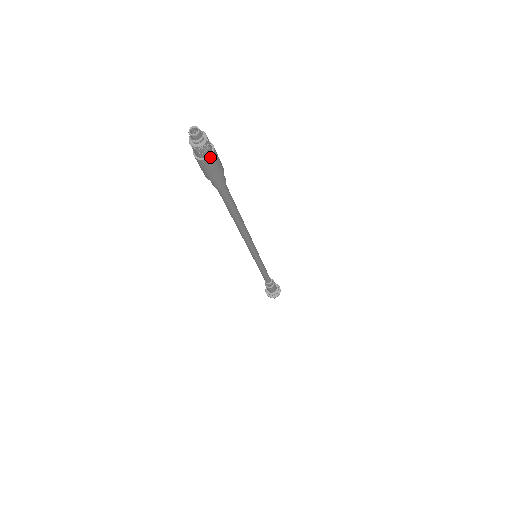
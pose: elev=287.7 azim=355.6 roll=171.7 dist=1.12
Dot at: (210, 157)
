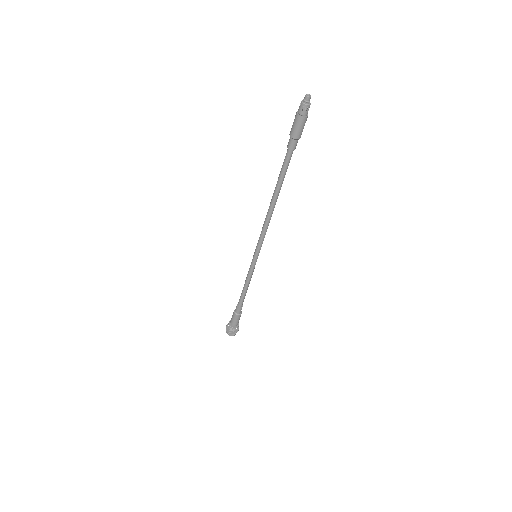
Dot at: (304, 117)
